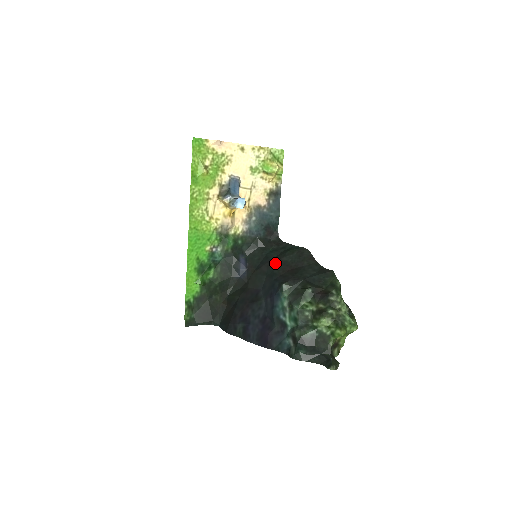
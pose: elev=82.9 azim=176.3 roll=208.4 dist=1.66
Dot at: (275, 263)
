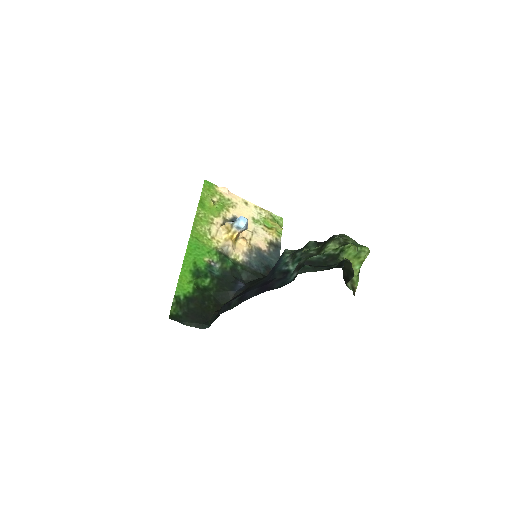
Dot at: occluded
